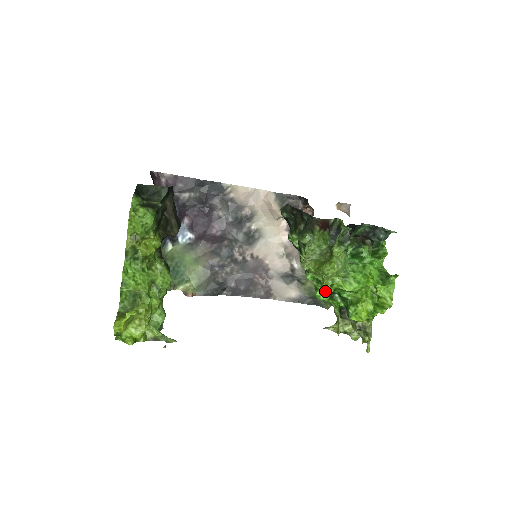
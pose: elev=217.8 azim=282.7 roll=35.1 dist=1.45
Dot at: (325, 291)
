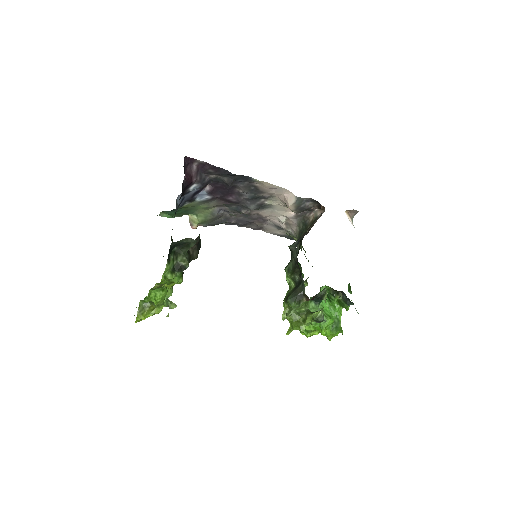
Dot at: occluded
